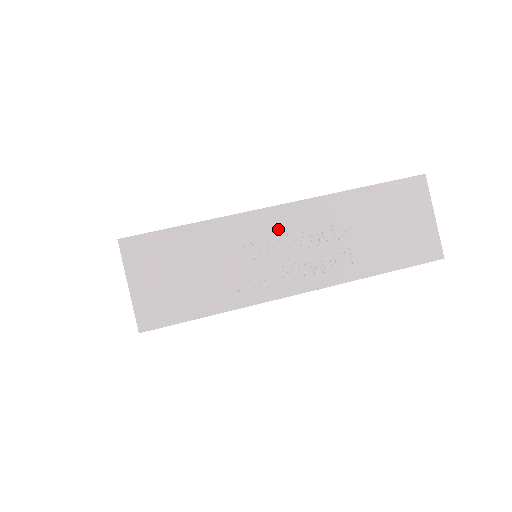
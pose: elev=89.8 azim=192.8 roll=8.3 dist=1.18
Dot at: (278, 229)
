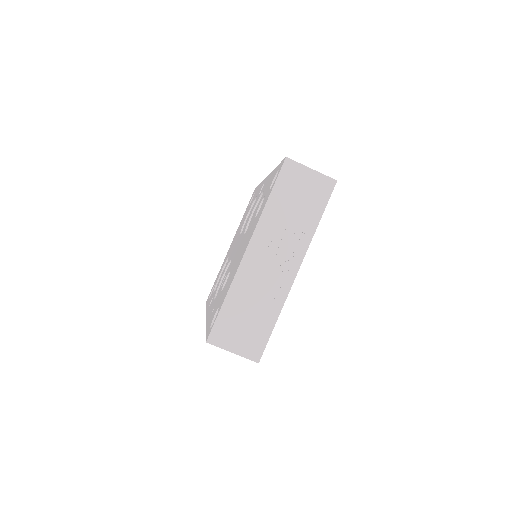
Dot at: (258, 259)
